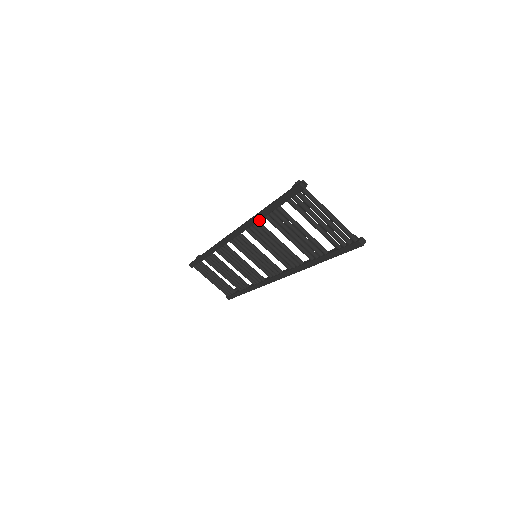
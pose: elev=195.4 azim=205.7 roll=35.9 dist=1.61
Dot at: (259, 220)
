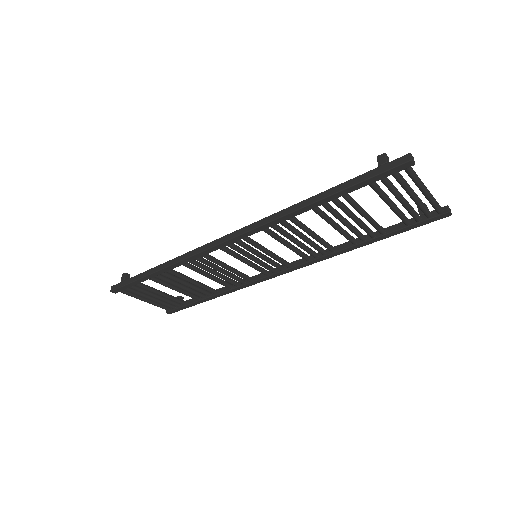
Dot at: occluded
